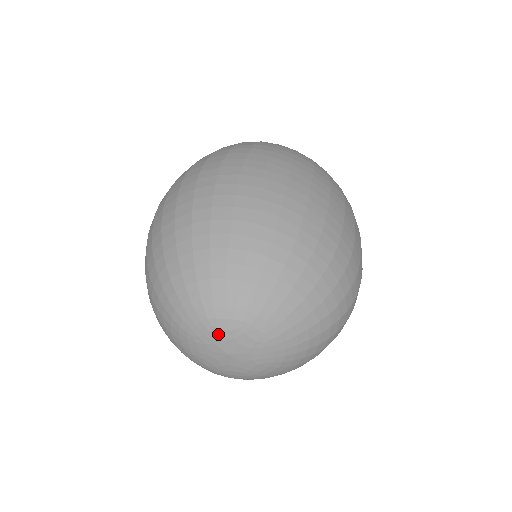
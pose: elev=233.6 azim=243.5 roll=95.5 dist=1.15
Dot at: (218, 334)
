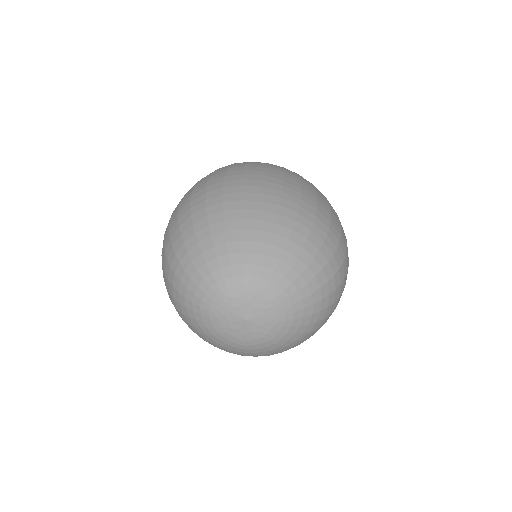
Dot at: (233, 302)
